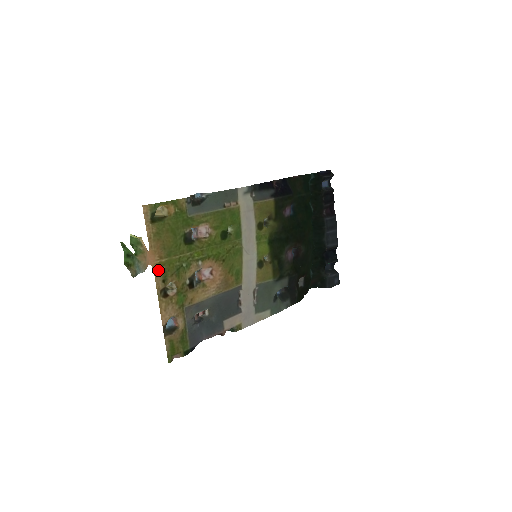
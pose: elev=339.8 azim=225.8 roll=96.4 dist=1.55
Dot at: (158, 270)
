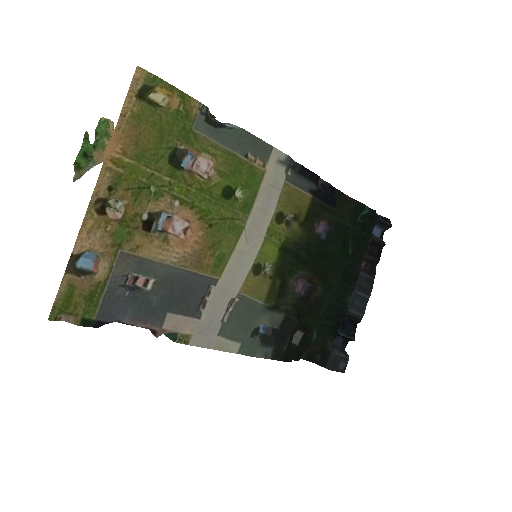
Dot at: (111, 168)
